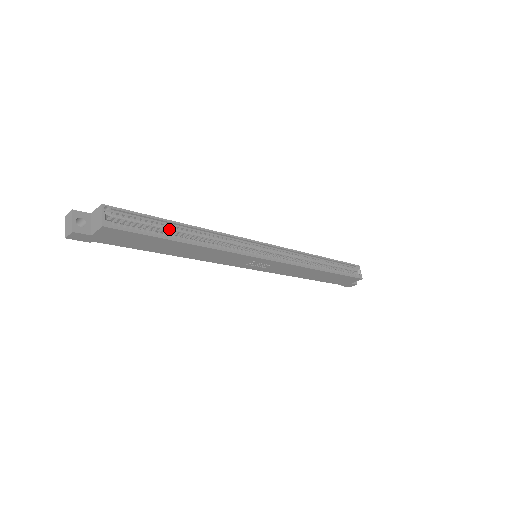
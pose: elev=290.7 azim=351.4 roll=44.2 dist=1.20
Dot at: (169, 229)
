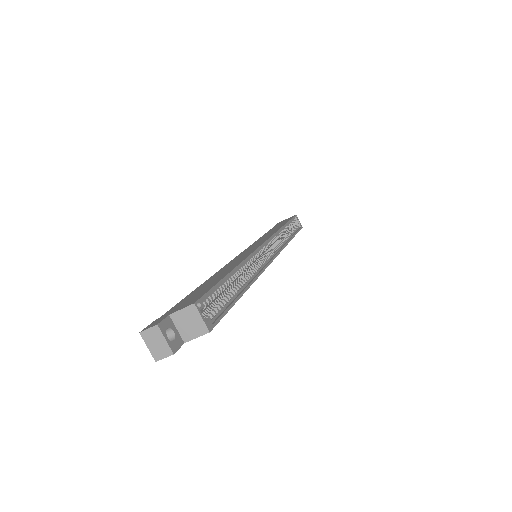
Dot at: (229, 284)
